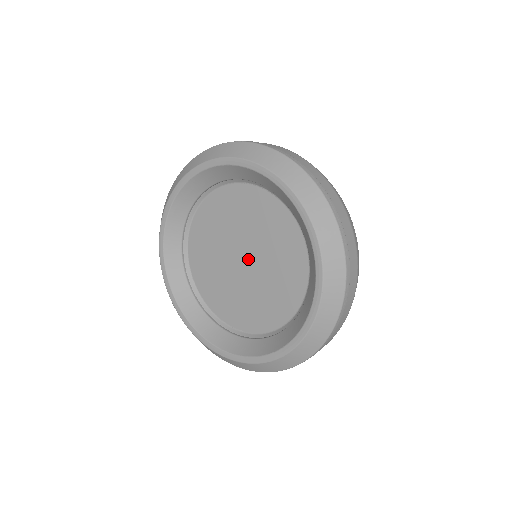
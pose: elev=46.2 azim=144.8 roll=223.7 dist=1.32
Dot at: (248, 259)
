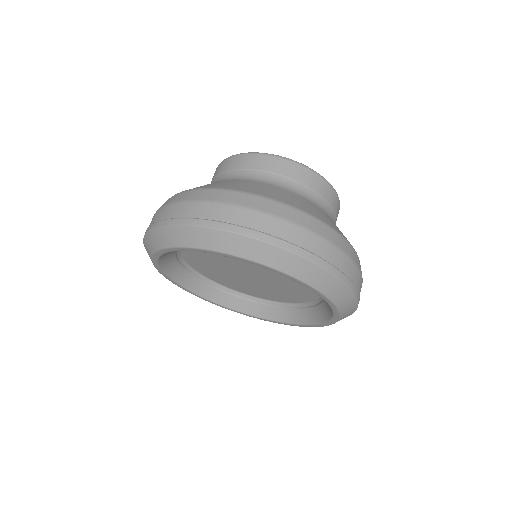
Dot at: (252, 274)
